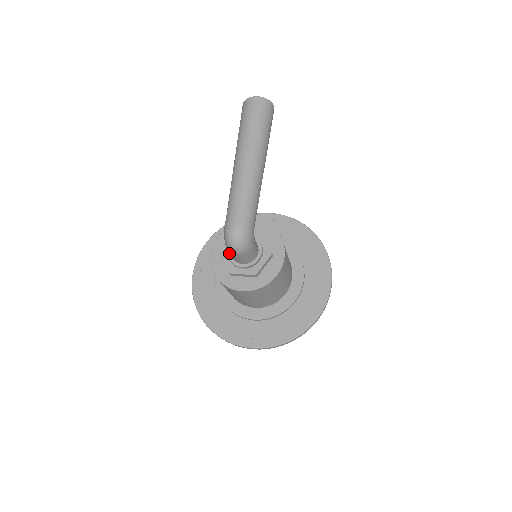
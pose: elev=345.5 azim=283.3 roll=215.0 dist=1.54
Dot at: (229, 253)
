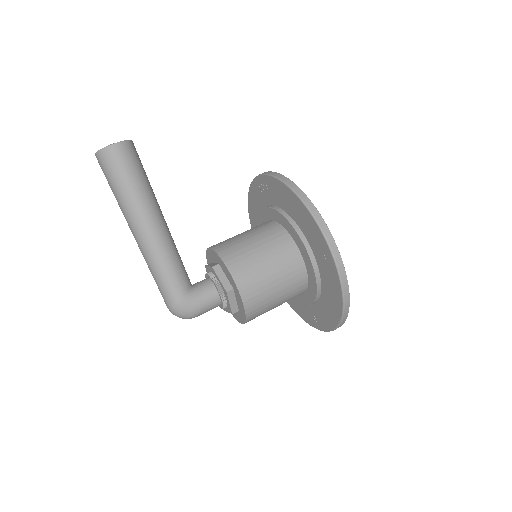
Dot at: occluded
